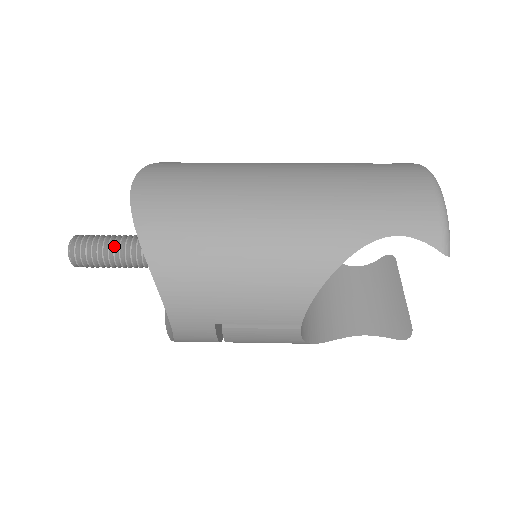
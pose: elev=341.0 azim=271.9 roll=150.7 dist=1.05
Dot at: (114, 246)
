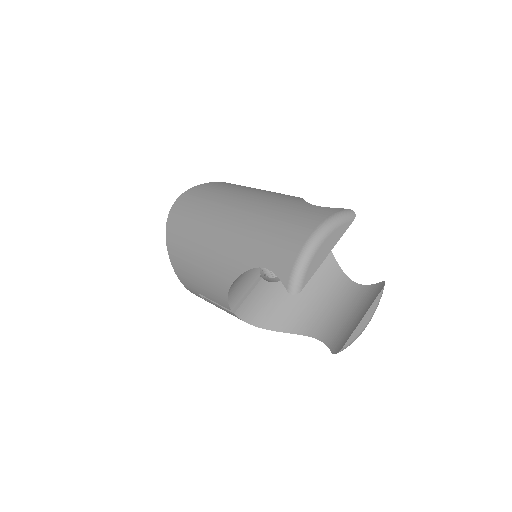
Dot at: occluded
